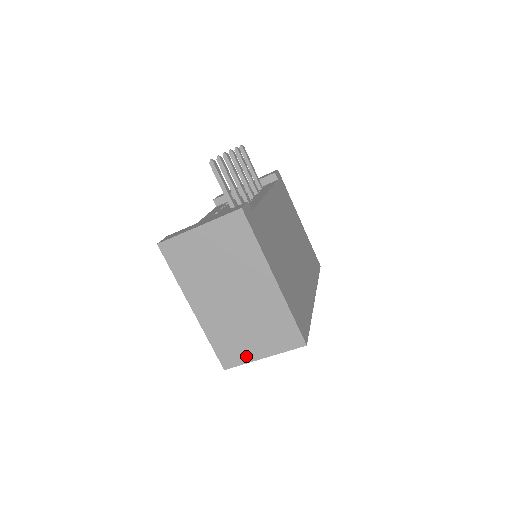
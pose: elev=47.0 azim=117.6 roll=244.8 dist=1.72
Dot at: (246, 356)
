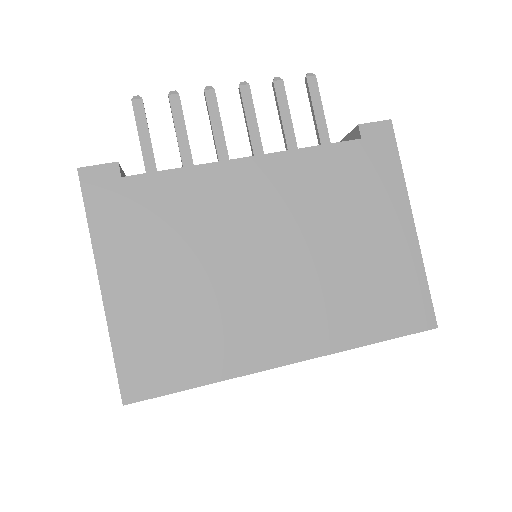
Dot at: occluded
